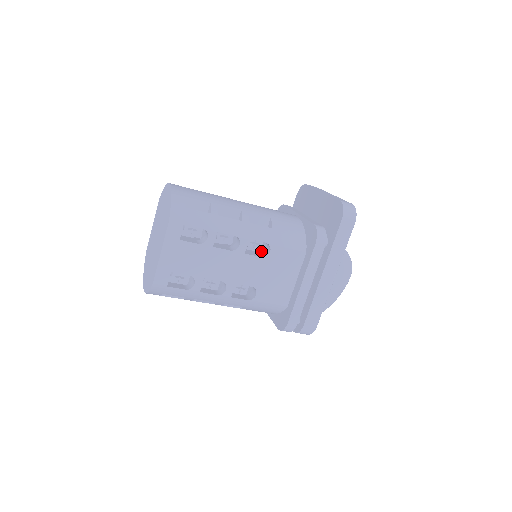
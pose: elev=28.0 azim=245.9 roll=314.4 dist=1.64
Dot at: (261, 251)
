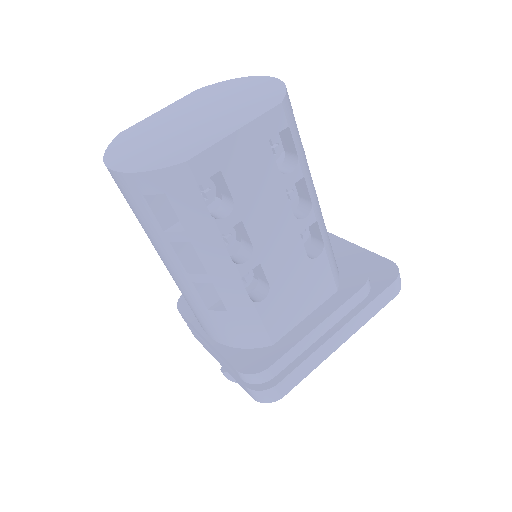
Dot at: occluded
